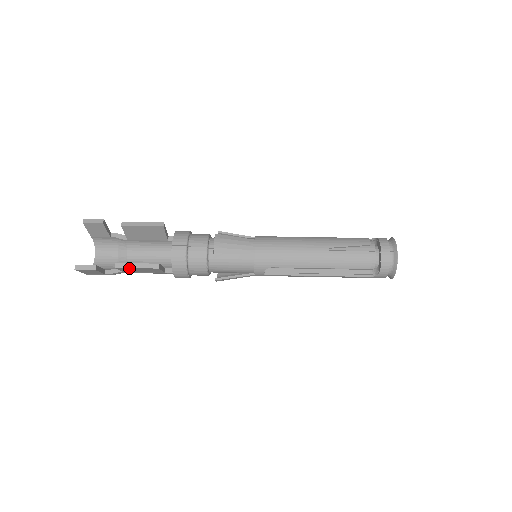
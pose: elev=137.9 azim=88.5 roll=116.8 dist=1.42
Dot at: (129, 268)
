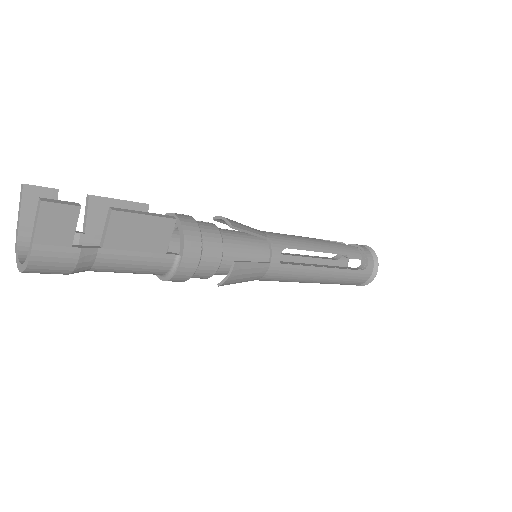
Dot at: (131, 216)
